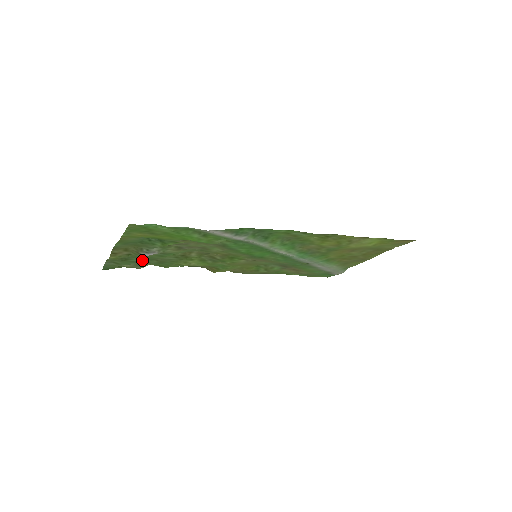
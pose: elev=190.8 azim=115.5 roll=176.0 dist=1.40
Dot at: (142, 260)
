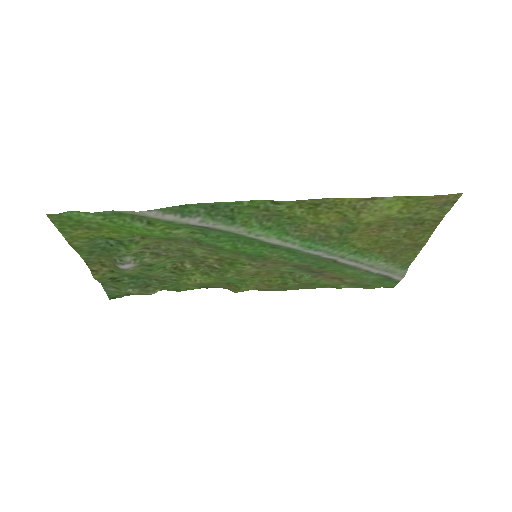
Dot at: (139, 281)
